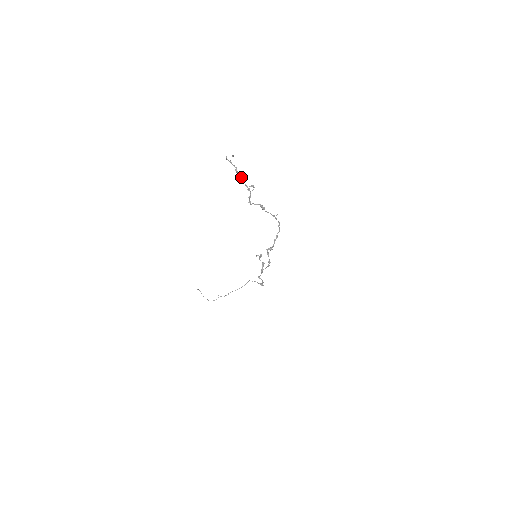
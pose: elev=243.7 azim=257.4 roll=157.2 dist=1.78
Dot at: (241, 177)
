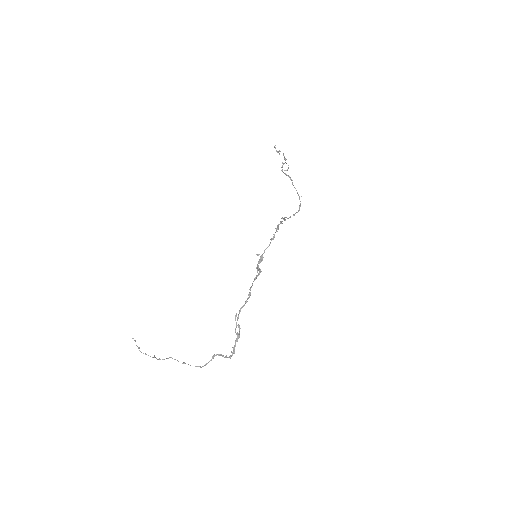
Dot at: occluded
